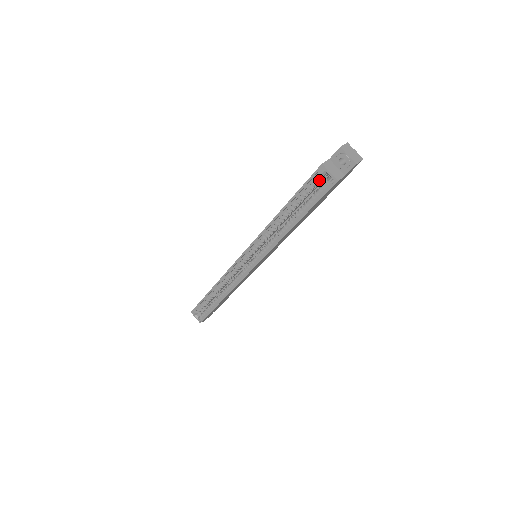
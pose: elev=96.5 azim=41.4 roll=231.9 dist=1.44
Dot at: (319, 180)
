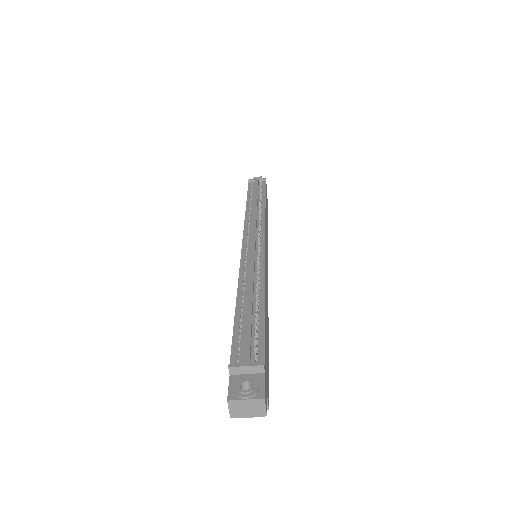
Dot at: occluded
